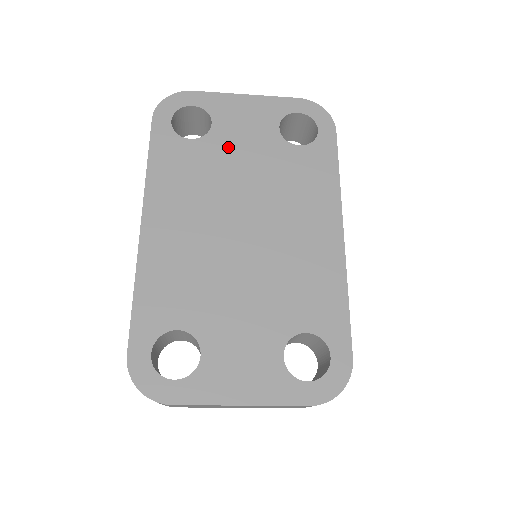
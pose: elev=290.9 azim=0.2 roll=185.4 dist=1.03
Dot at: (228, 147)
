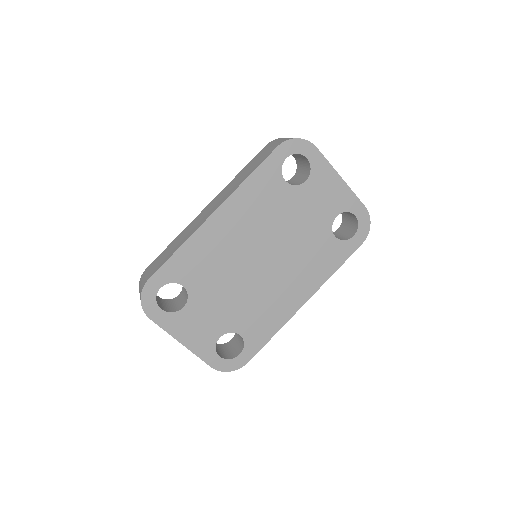
Dot at: (300, 204)
